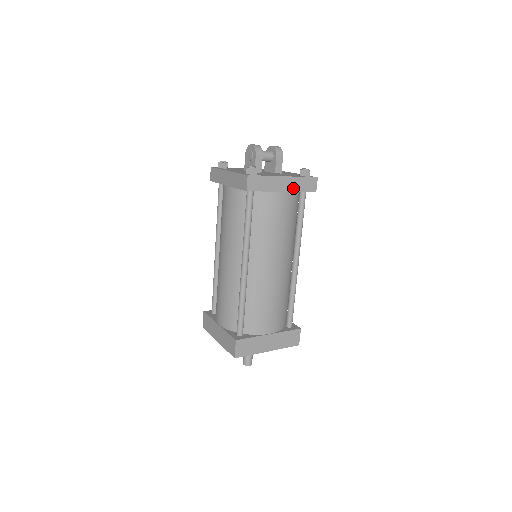
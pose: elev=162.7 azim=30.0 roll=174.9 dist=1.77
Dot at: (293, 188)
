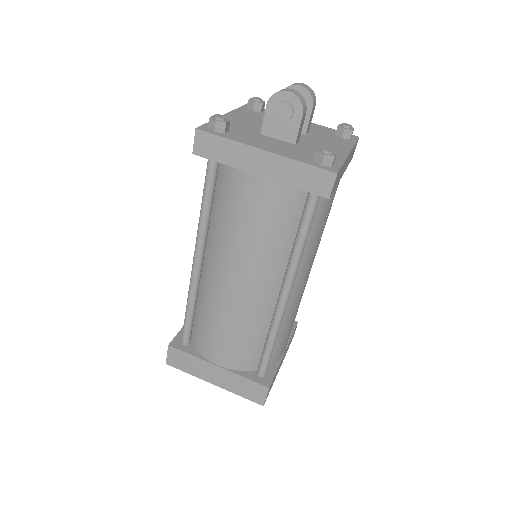
Dot at: (347, 165)
